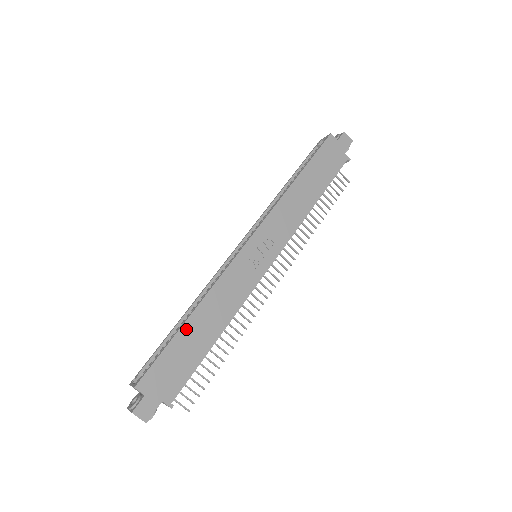
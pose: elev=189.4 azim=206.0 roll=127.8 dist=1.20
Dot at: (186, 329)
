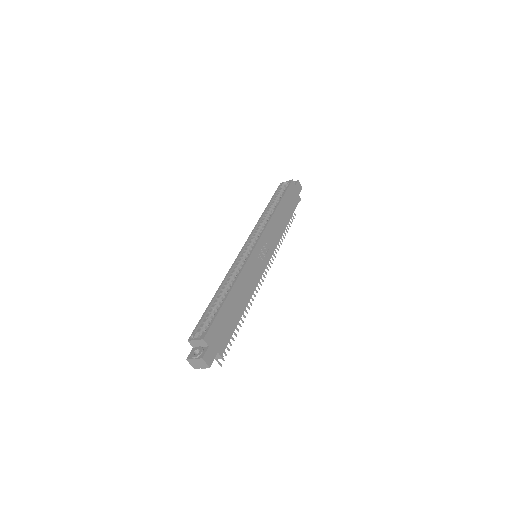
Dot at: (229, 300)
